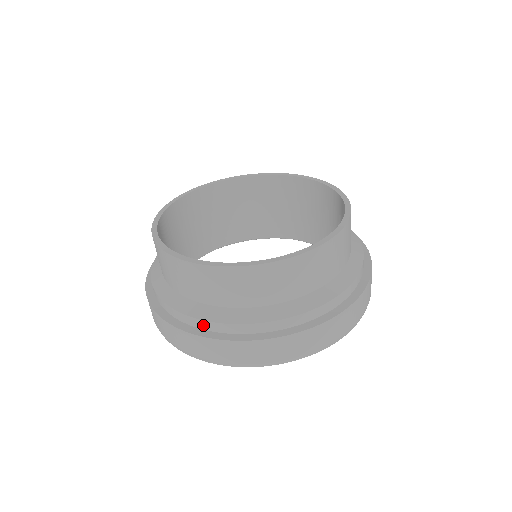
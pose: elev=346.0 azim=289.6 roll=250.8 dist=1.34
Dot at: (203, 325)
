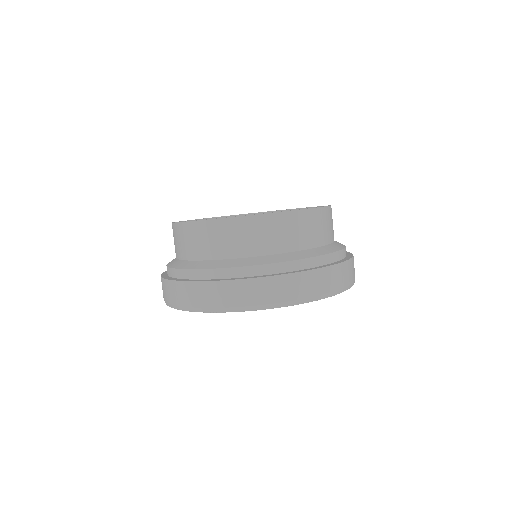
Dot at: (282, 268)
